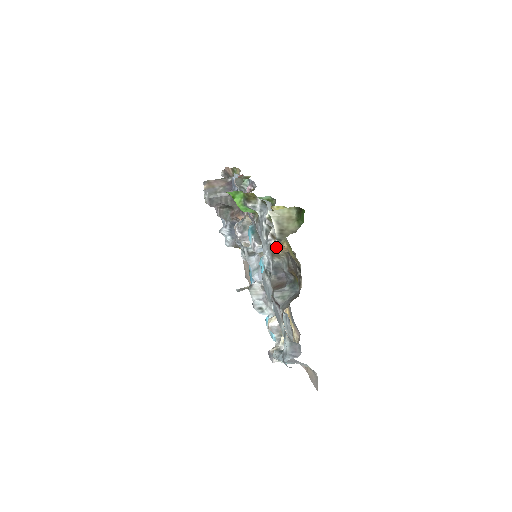
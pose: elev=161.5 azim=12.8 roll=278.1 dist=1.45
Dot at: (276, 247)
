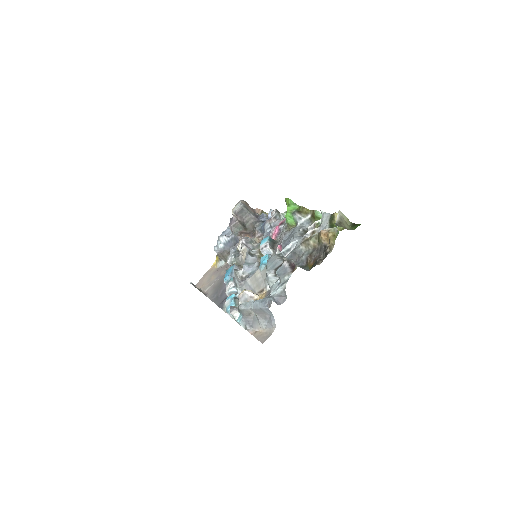
Dot at: (322, 232)
